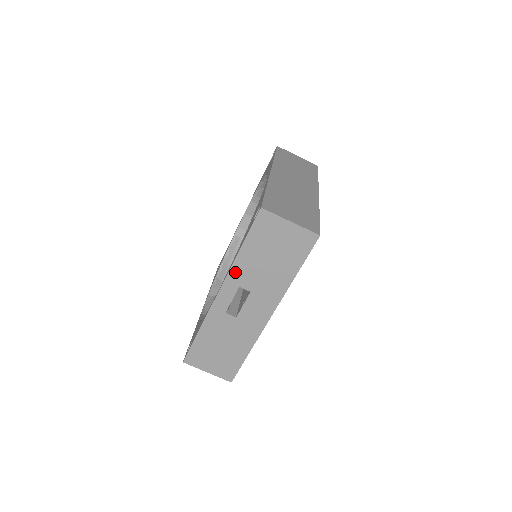
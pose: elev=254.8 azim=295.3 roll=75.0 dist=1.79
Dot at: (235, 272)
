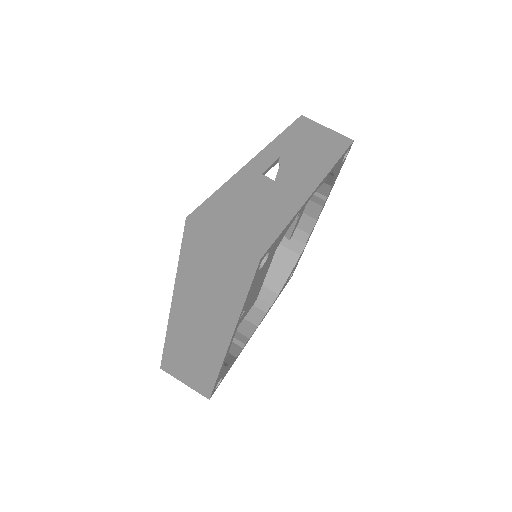
Dot at: (276, 145)
